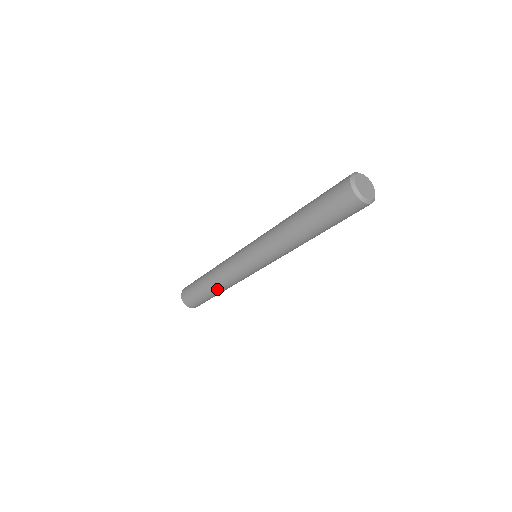
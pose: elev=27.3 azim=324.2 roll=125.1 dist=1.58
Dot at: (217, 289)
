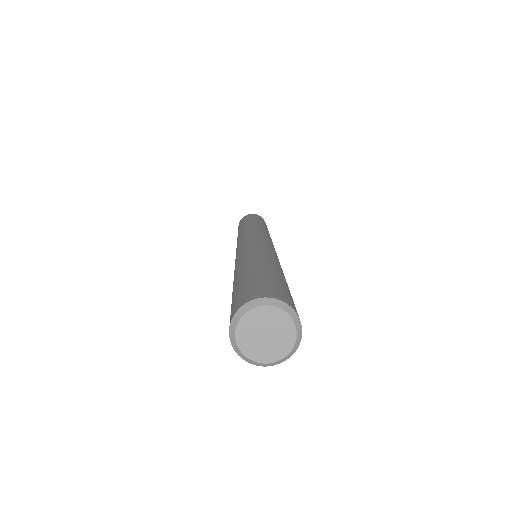
Dot at: occluded
